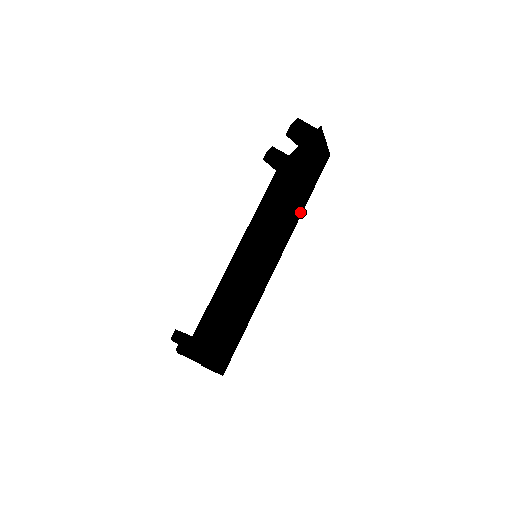
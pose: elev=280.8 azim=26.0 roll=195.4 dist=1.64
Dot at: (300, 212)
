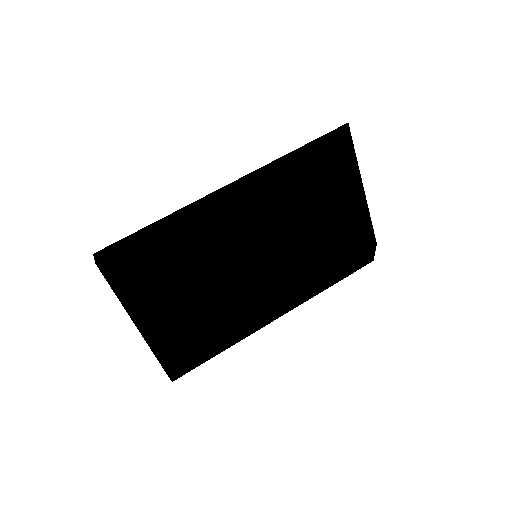
Dot at: (278, 168)
